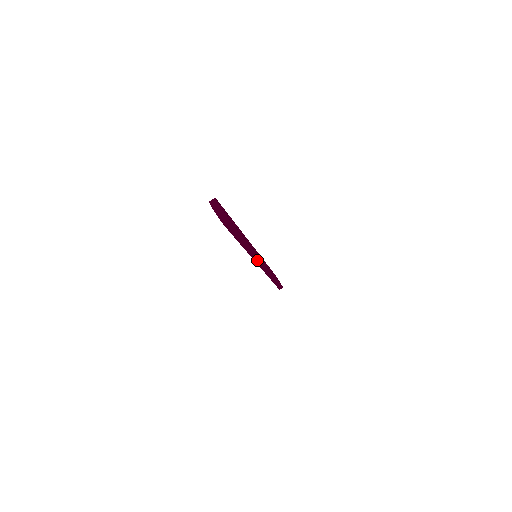
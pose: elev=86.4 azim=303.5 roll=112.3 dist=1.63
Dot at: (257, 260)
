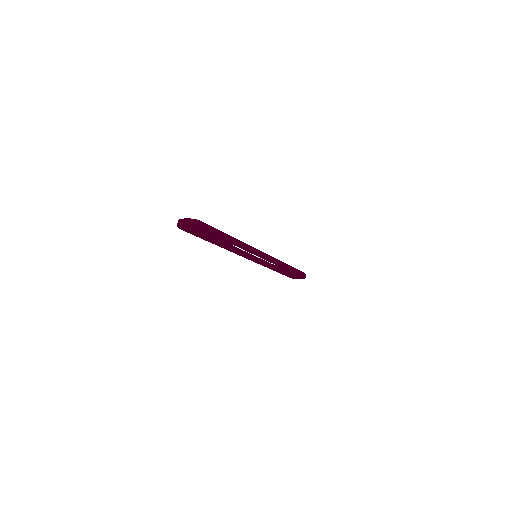
Dot at: (257, 252)
